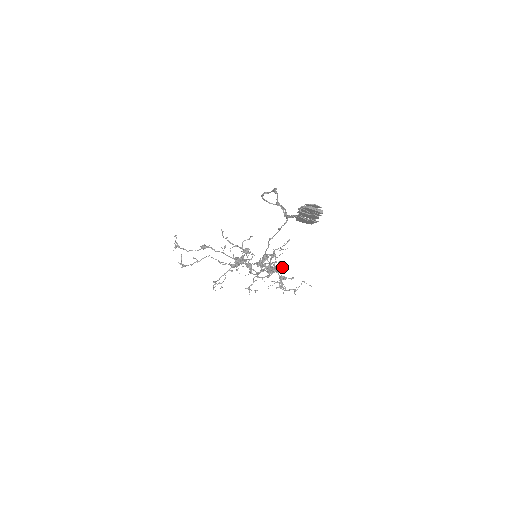
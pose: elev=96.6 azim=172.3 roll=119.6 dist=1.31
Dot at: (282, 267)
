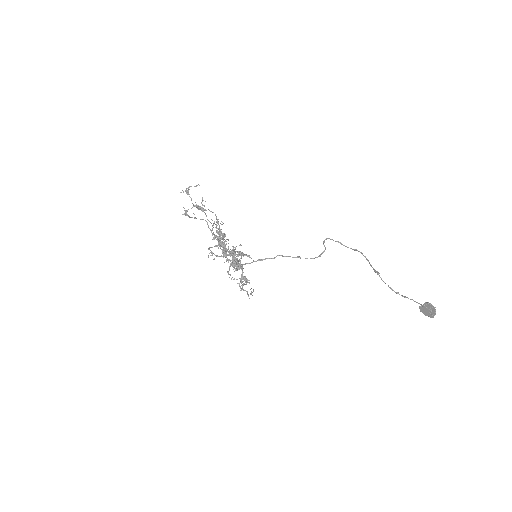
Dot at: occluded
